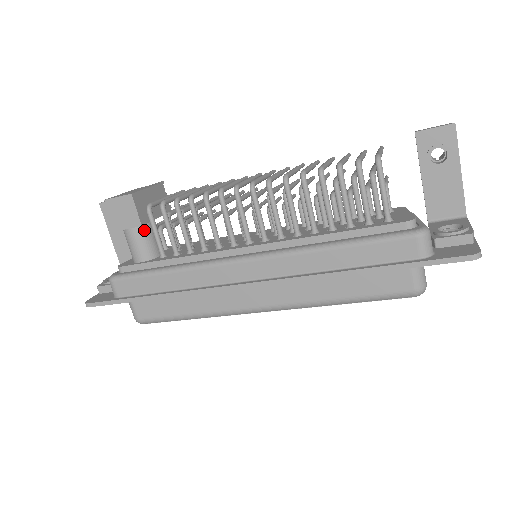
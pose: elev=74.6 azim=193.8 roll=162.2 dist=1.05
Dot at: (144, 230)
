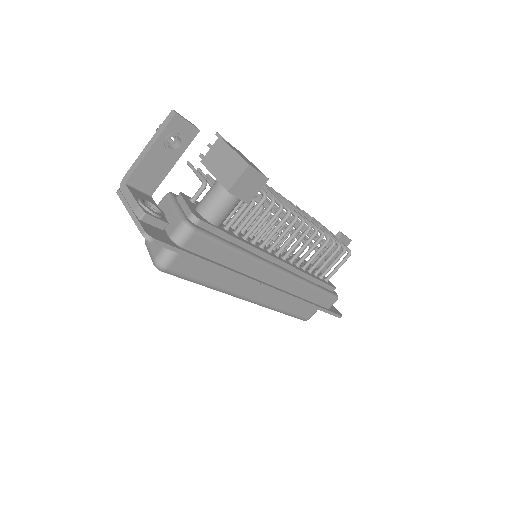
Dot at: occluded
